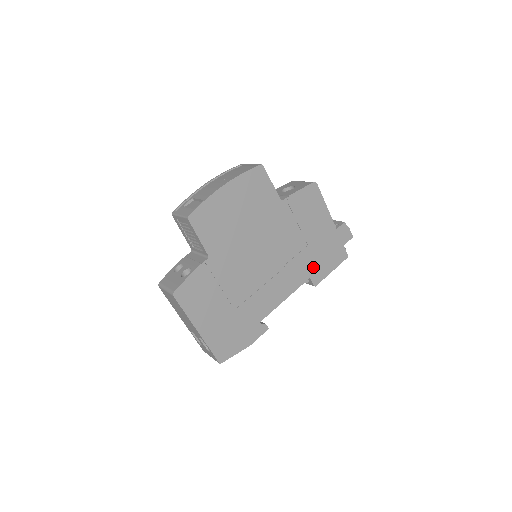
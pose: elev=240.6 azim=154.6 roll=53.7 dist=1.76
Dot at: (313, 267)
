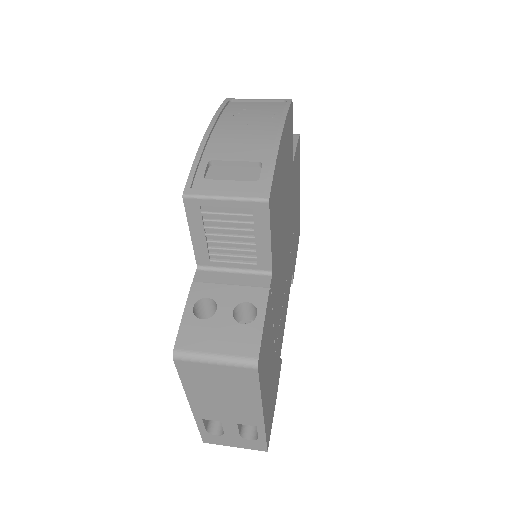
Dot at: (293, 258)
